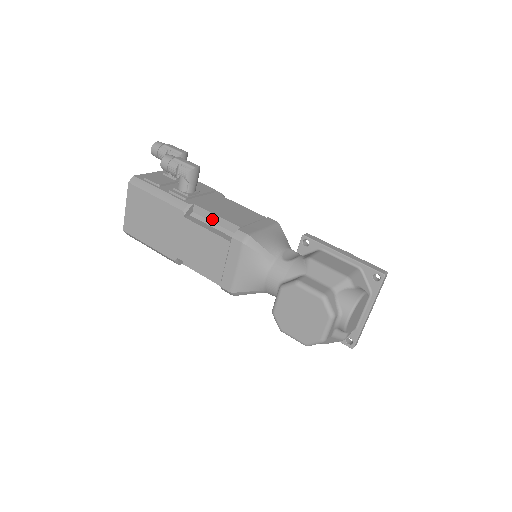
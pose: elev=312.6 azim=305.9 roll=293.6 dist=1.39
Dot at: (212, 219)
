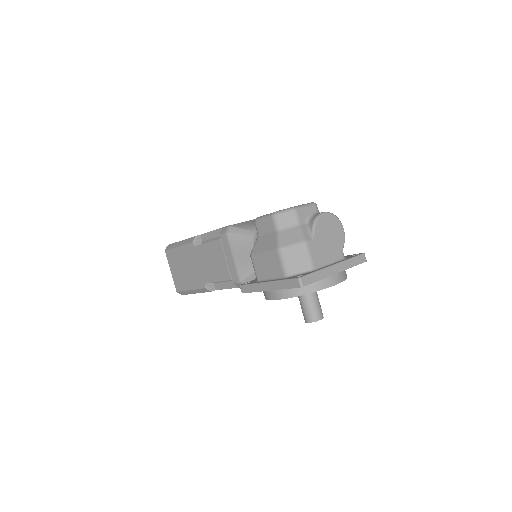
Dot at: occluded
